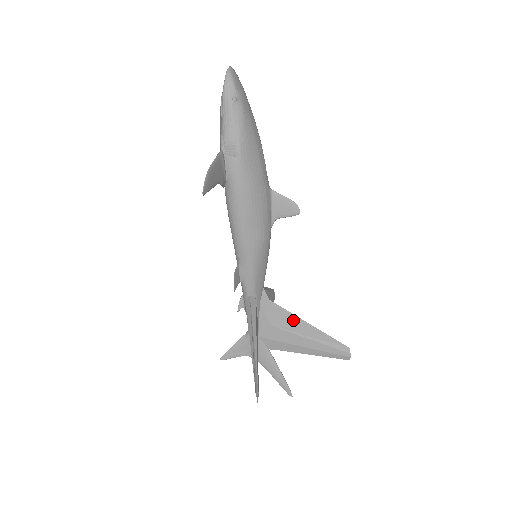
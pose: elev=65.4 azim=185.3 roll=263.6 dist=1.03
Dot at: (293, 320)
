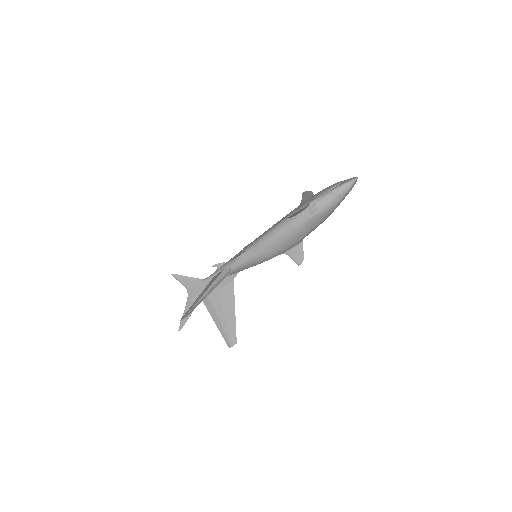
Dot at: (231, 301)
